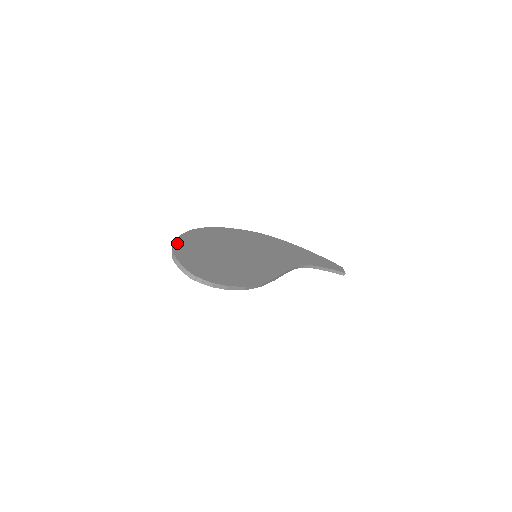
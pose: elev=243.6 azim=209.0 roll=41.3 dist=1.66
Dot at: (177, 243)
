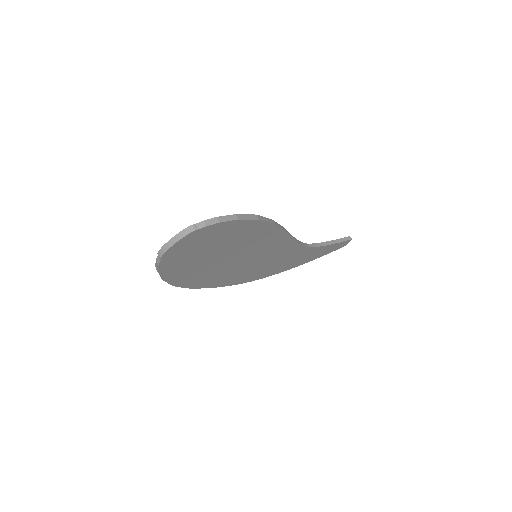
Dot at: occluded
